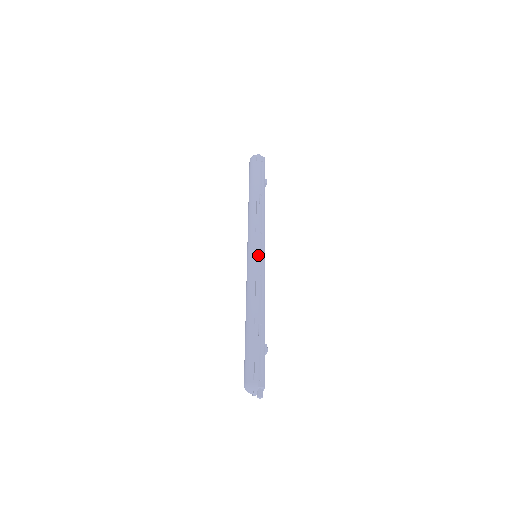
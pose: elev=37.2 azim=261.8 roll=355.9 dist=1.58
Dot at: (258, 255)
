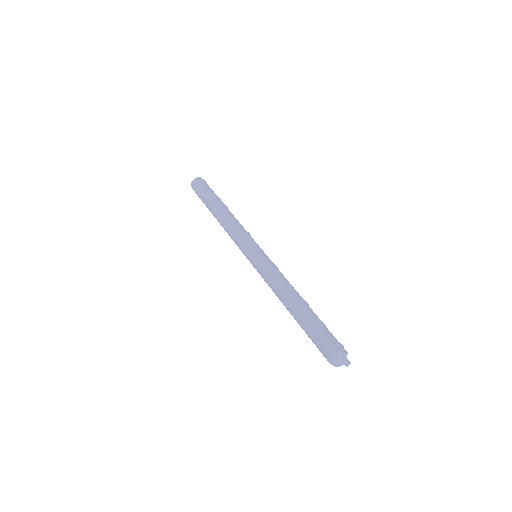
Dot at: (263, 252)
